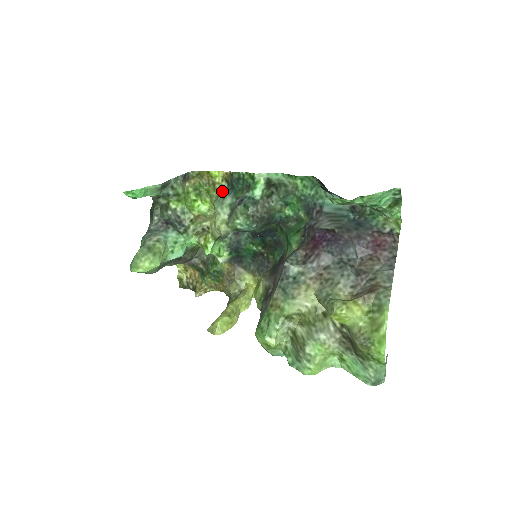
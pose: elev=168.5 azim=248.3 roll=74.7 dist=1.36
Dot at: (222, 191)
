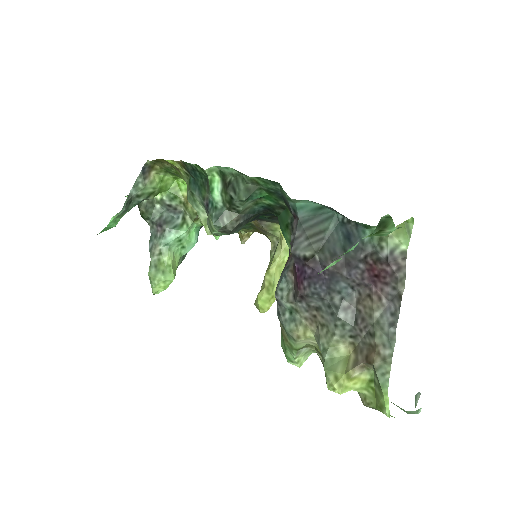
Dot at: (188, 182)
